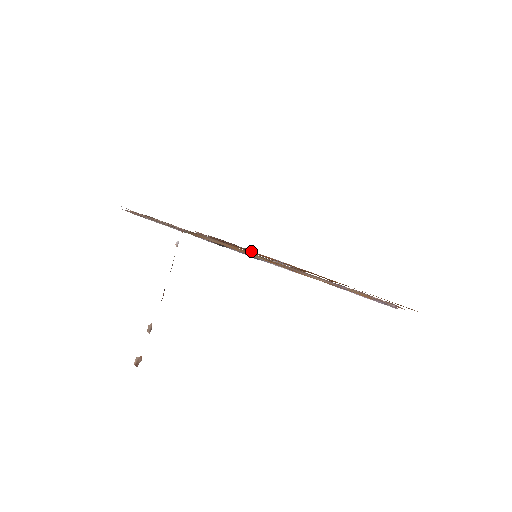
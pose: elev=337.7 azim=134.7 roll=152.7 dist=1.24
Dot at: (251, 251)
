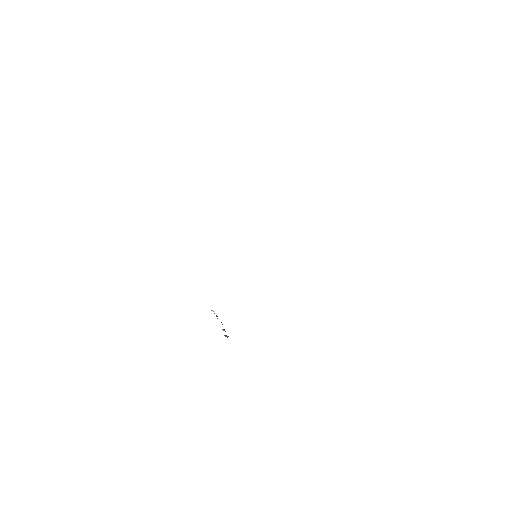
Dot at: occluded
